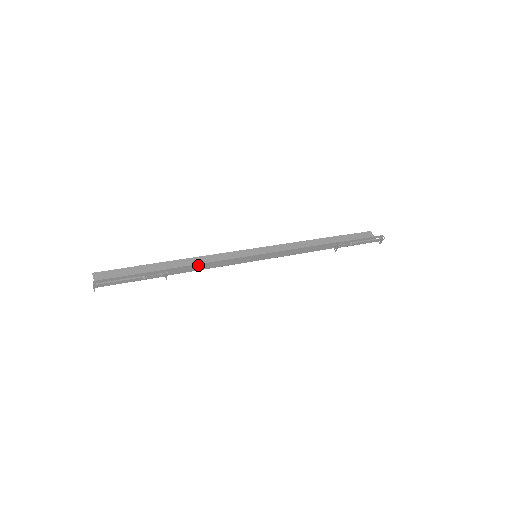
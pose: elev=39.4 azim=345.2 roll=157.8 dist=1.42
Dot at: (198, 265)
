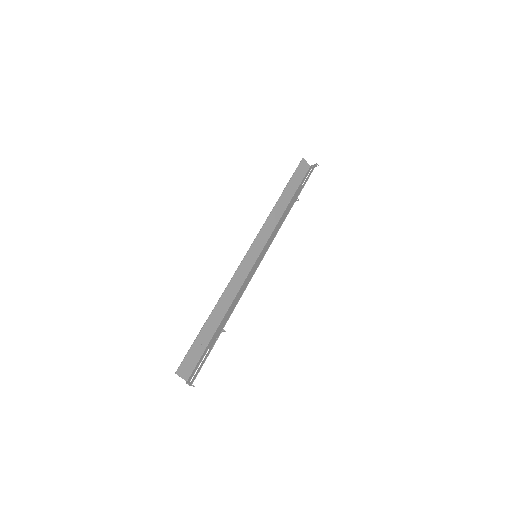
Dot at: (235, 305)
